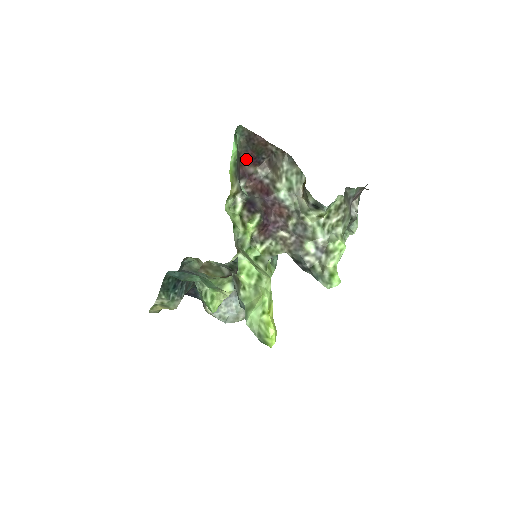
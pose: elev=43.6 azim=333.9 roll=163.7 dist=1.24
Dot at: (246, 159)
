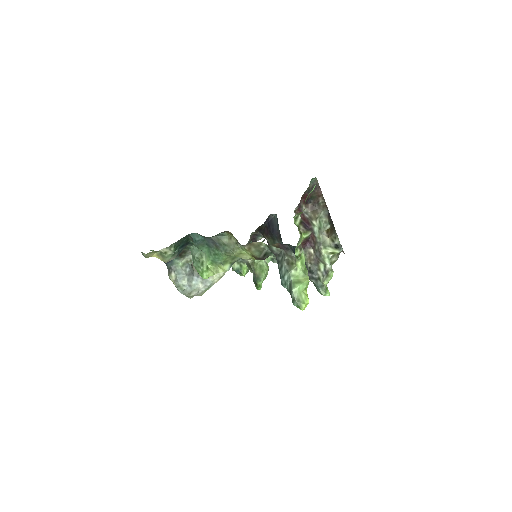
Dot at: (304, 196)
